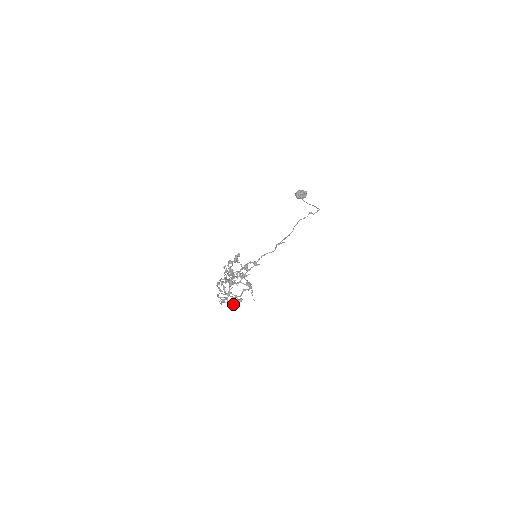
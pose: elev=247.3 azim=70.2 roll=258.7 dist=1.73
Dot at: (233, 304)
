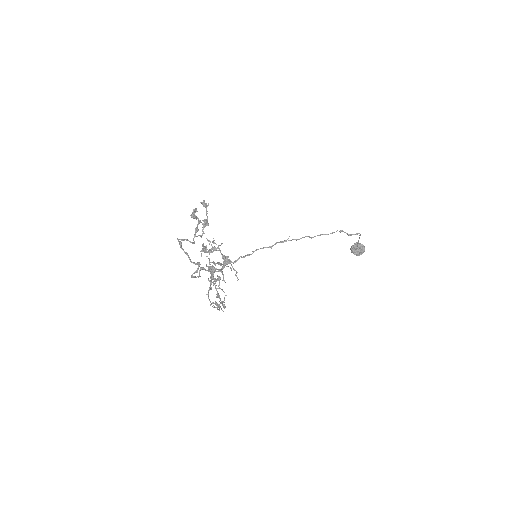
Dot at: occluded
